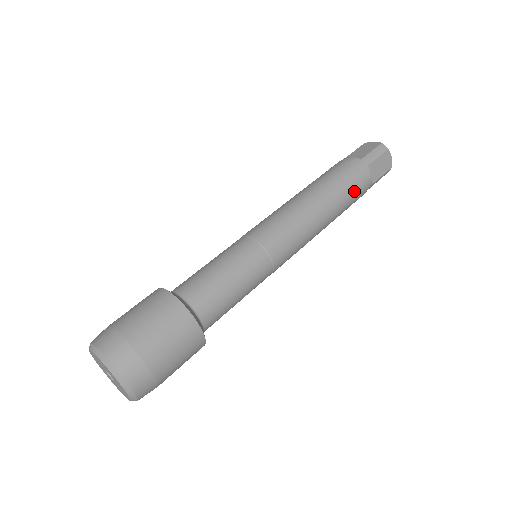
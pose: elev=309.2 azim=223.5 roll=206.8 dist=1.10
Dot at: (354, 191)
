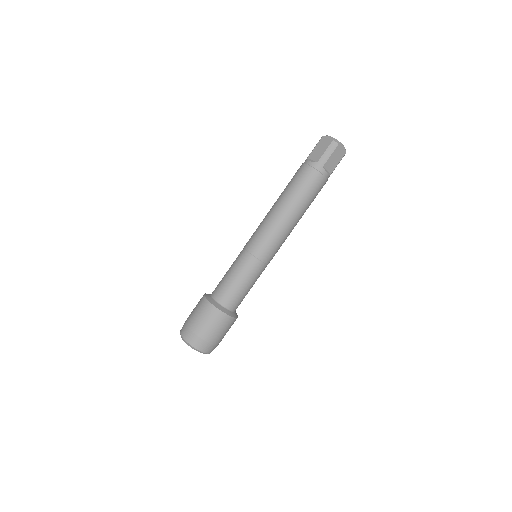
Dot at: (314, 191)
